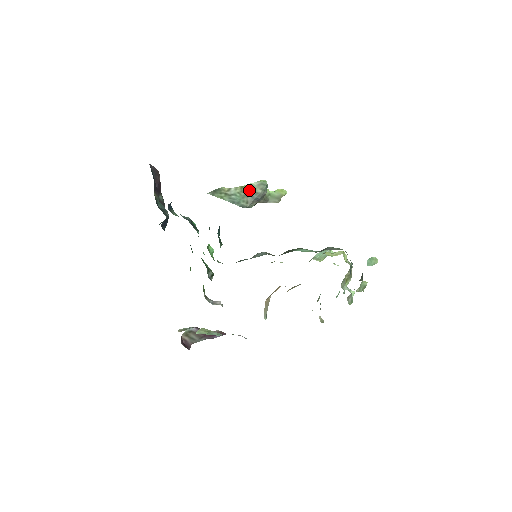
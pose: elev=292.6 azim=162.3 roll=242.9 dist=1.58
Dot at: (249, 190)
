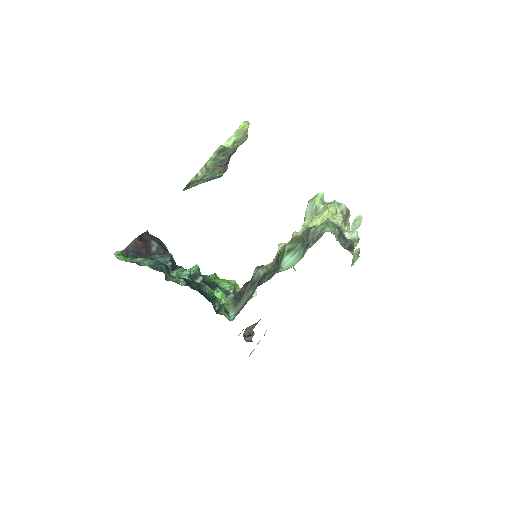
Dot at: (213, 163)
